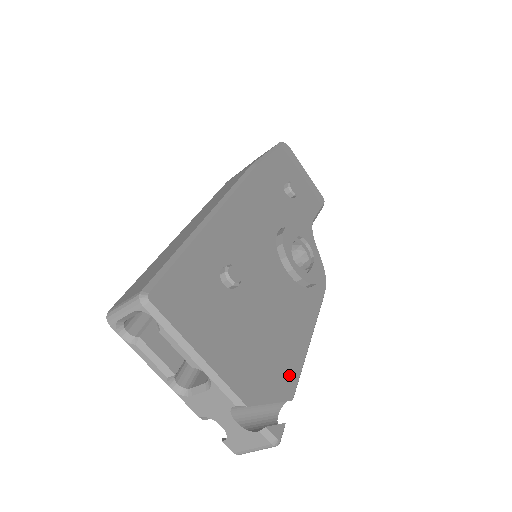
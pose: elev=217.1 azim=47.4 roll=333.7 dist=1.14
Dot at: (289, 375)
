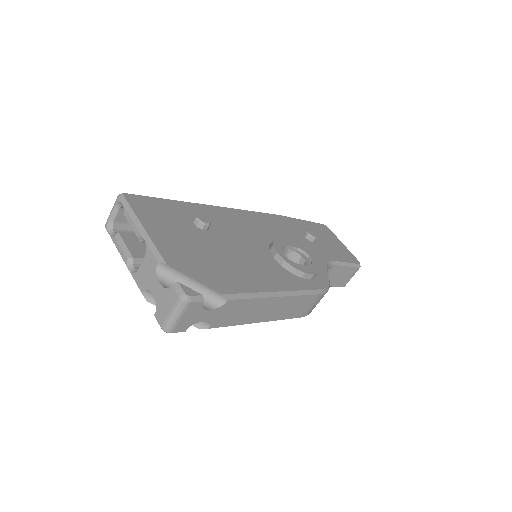
Dot at: (229, 285)
